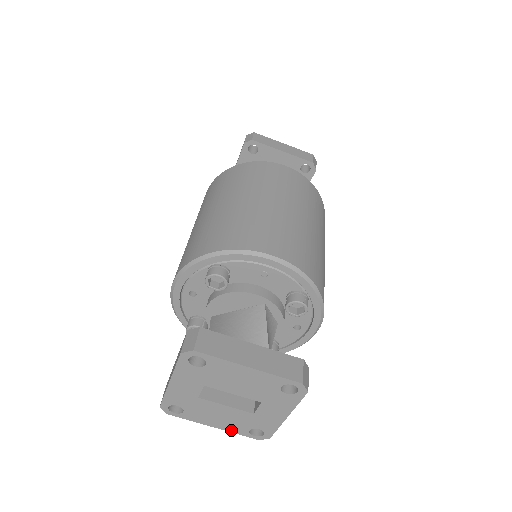
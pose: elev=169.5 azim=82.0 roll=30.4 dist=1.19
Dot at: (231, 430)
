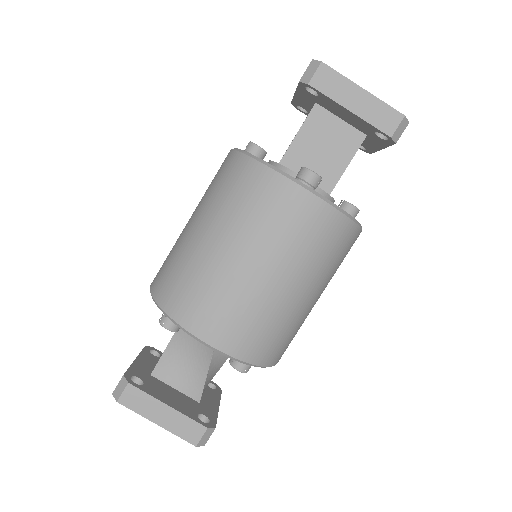
Dot at: occluded
